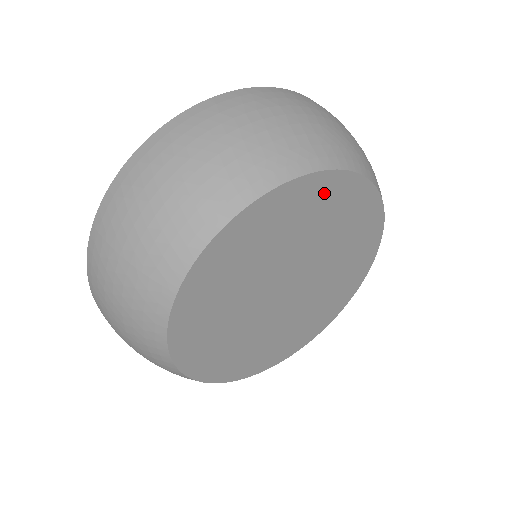
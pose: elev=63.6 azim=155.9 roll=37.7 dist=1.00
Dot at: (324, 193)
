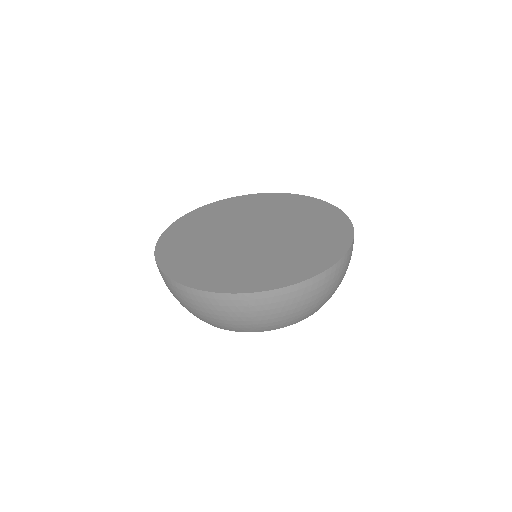
Dot at: occluded
